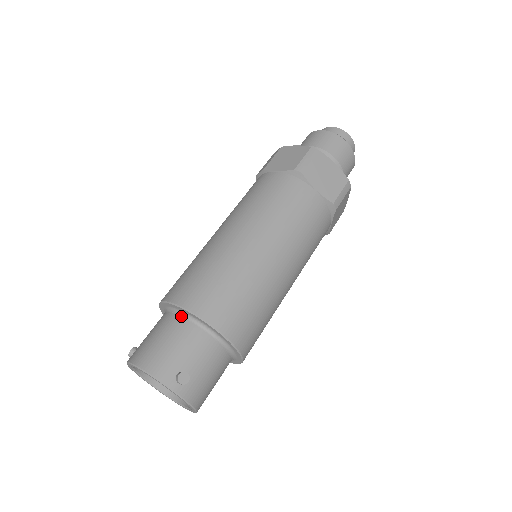
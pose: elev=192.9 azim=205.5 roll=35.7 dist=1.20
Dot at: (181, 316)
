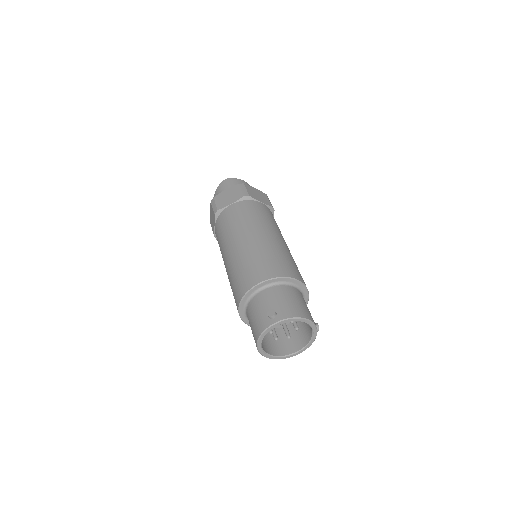
Dot at: (247, 306)
